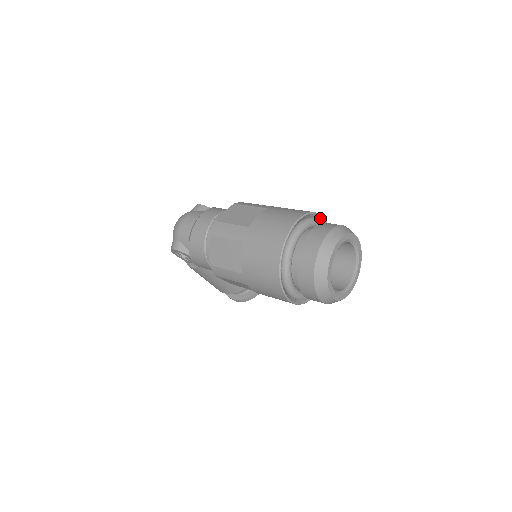
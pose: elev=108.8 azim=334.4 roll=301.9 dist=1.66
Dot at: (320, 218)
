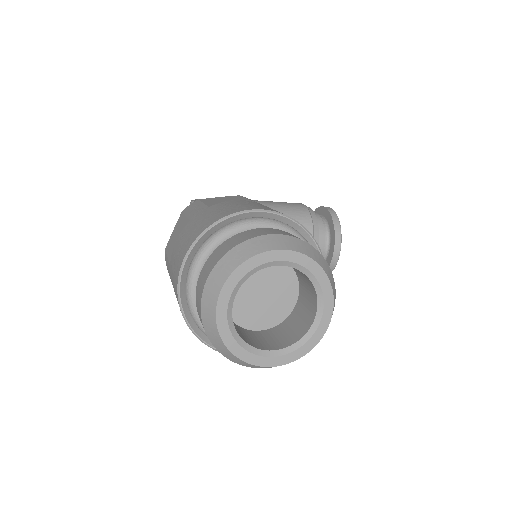
Dot at: (247, 215)
